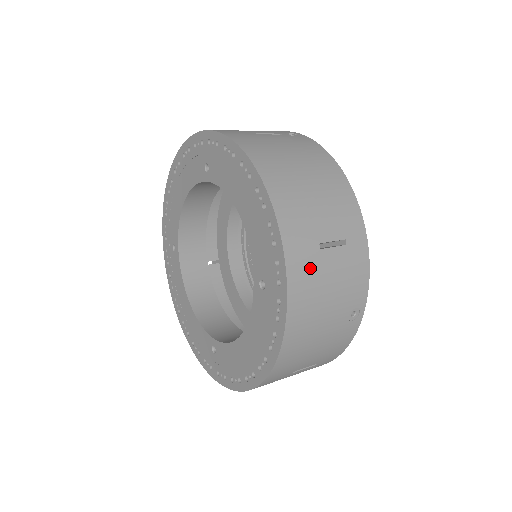
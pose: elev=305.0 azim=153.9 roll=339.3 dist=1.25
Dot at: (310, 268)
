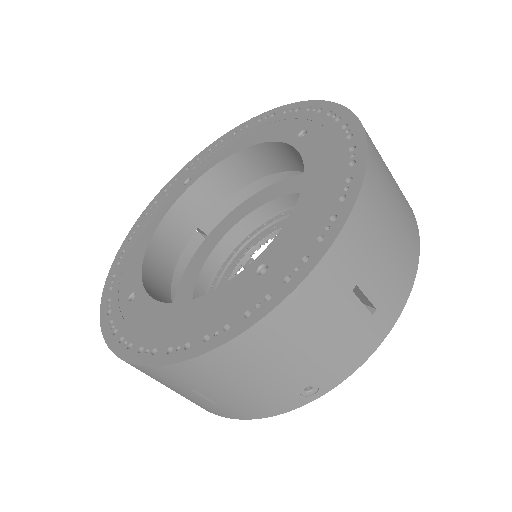
Dot at: (329, 297)
